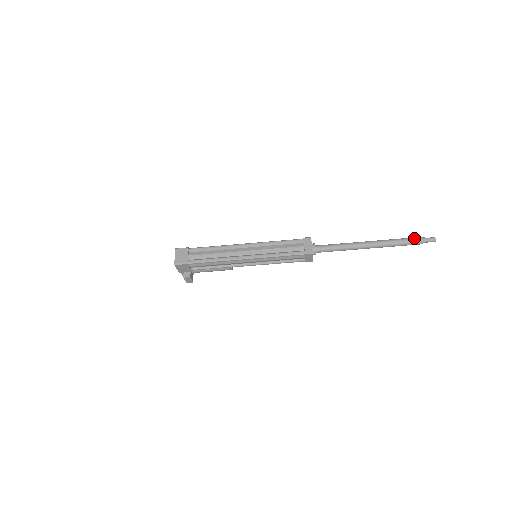
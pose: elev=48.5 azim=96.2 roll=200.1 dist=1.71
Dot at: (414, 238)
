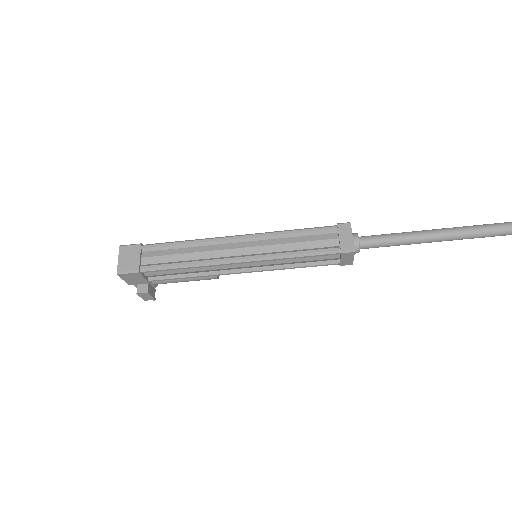
Dot at: out of frame
